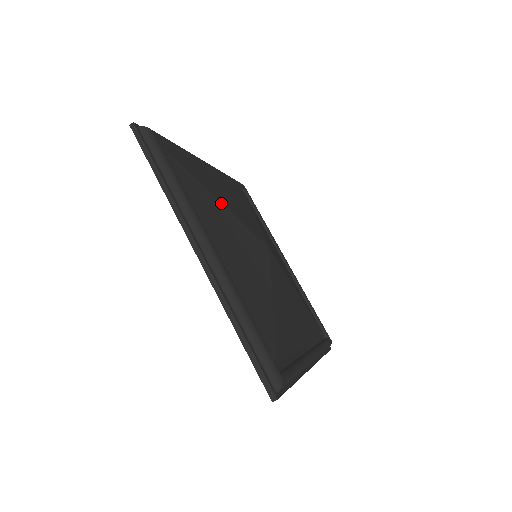
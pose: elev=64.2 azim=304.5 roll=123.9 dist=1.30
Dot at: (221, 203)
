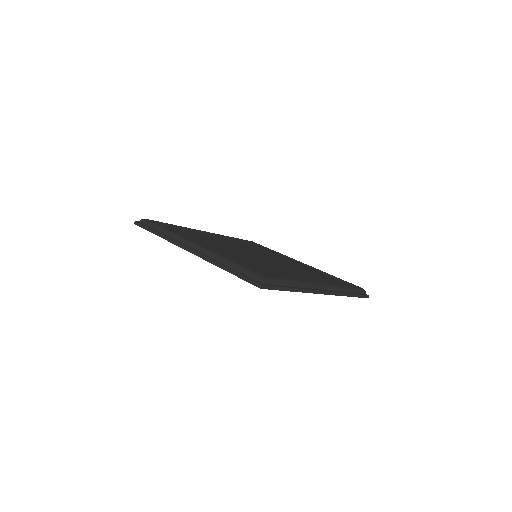
Dot at: (209, 235)
